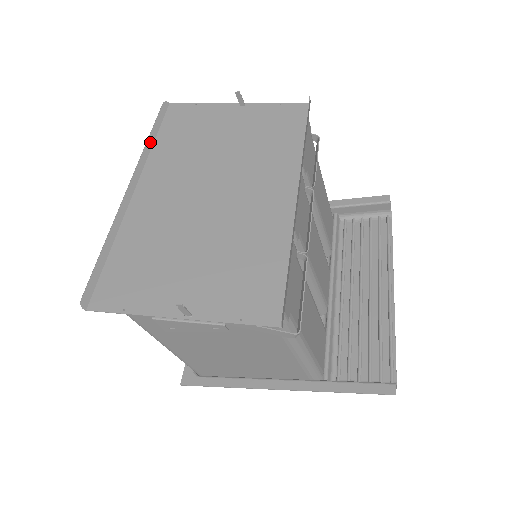
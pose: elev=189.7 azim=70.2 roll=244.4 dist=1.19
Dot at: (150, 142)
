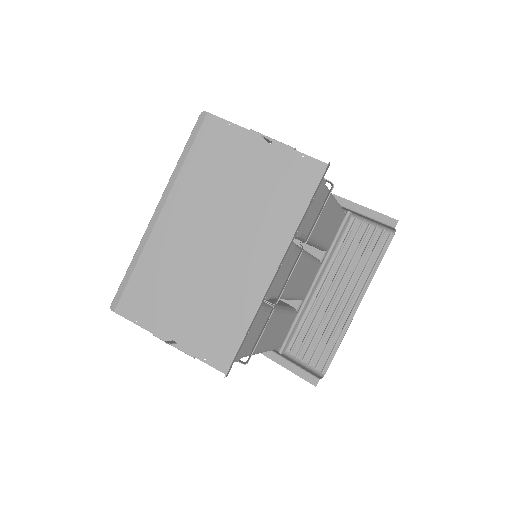
Dot at: (180, 163)
